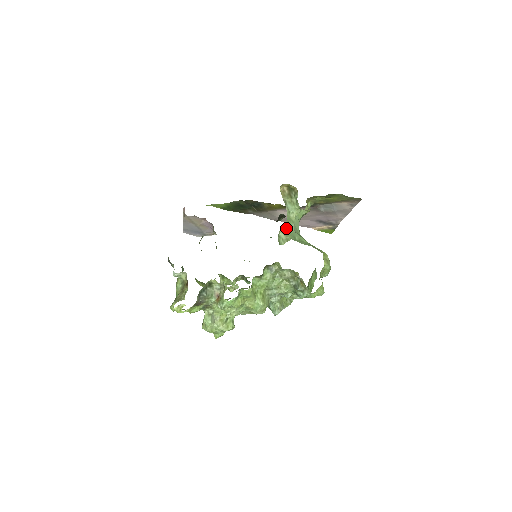
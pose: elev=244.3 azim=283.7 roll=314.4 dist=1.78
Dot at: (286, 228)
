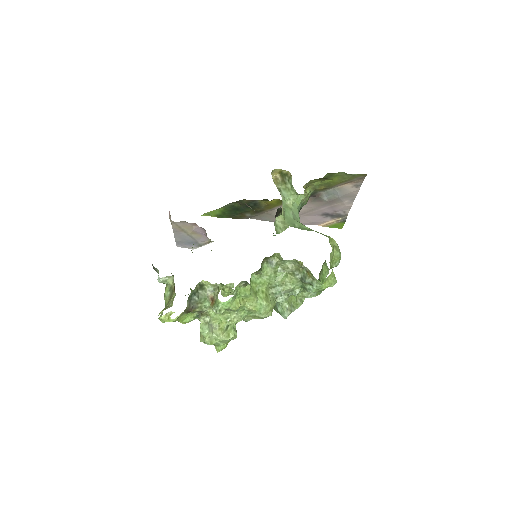
Dot at: (283, 215)
